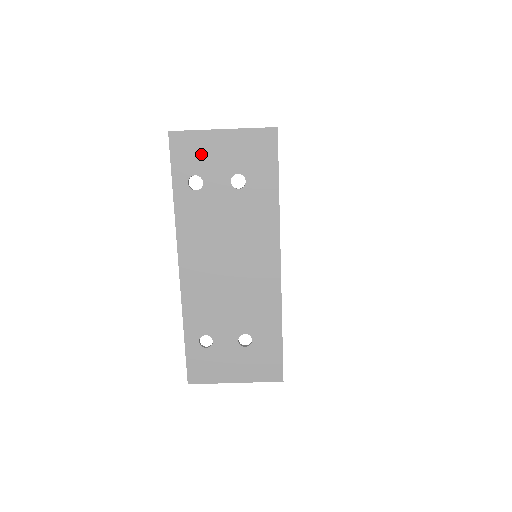
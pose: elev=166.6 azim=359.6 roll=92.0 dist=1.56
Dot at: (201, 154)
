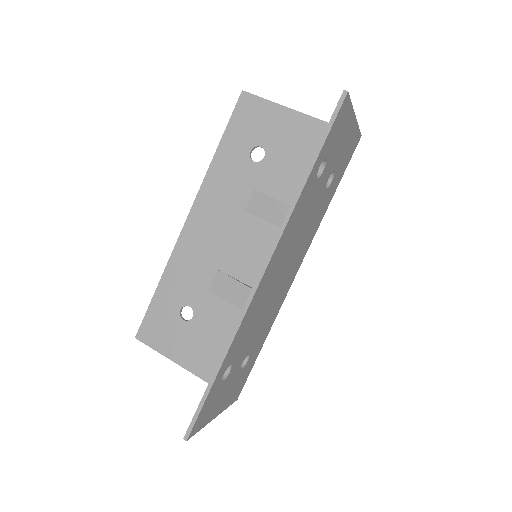
Dot at: (339, 136)
